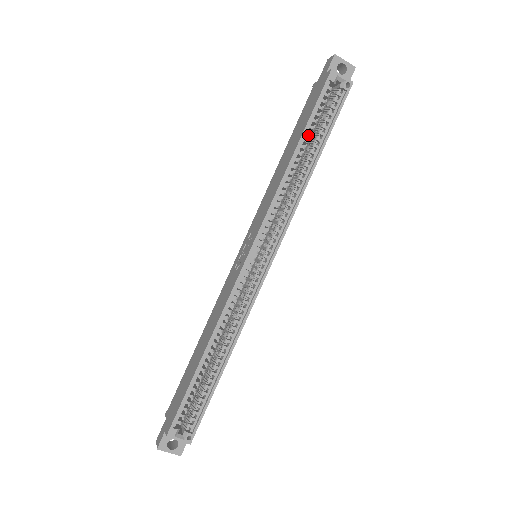
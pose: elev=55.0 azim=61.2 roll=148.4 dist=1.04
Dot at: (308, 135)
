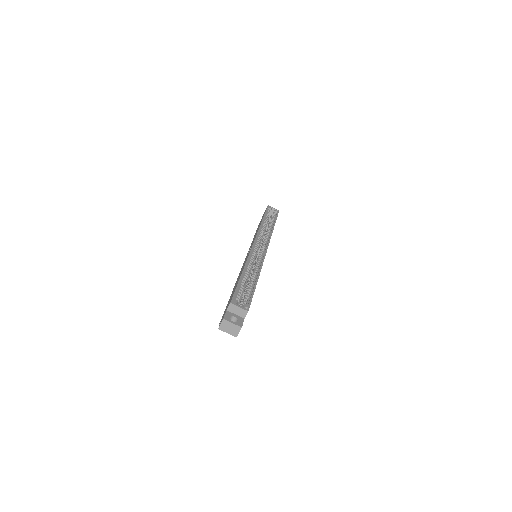
Dot at: (266, 219)
